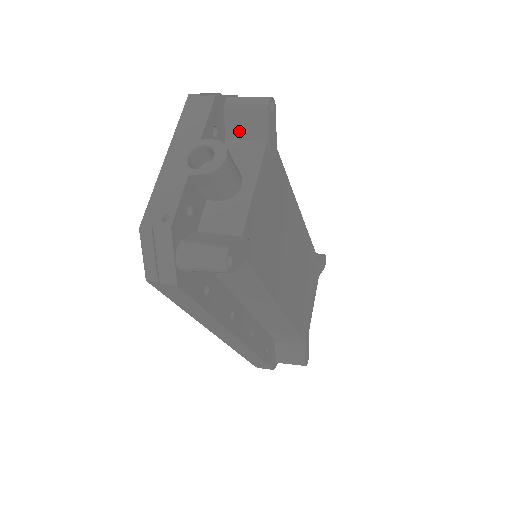
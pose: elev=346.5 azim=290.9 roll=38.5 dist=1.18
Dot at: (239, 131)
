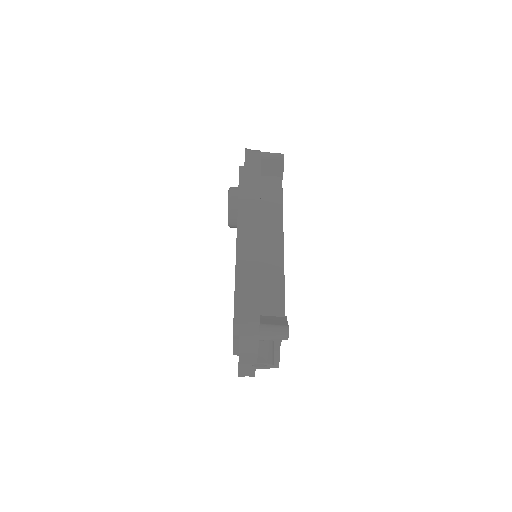
Dot at: occluded
